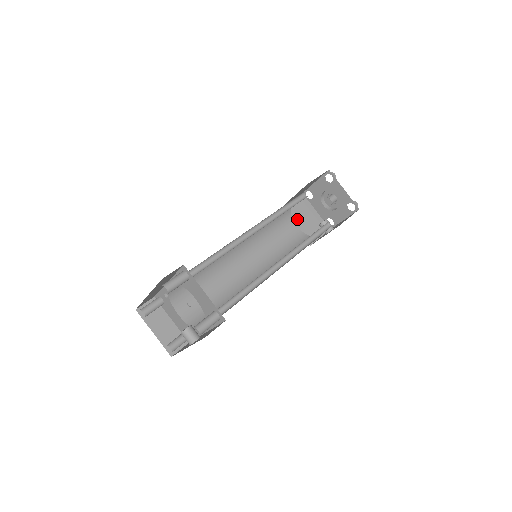
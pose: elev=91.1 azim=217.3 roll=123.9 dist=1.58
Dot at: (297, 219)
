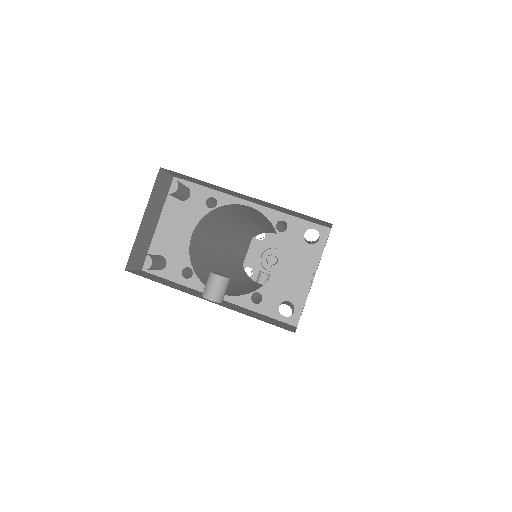
Dot at: occluded
